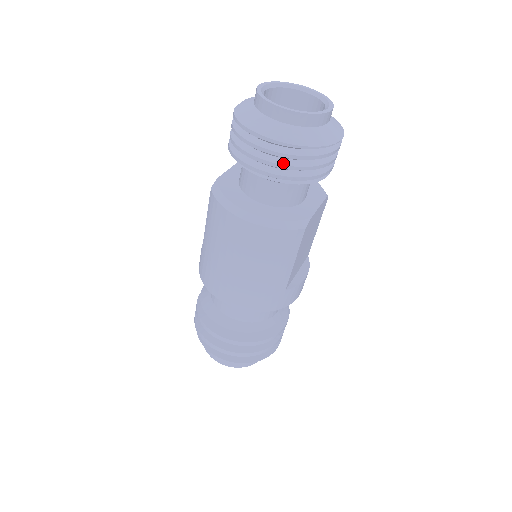
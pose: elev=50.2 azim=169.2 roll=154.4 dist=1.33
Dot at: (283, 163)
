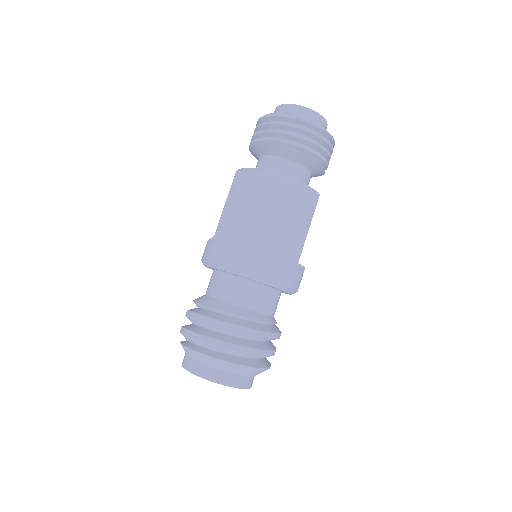
Dot at: (308, 137)
